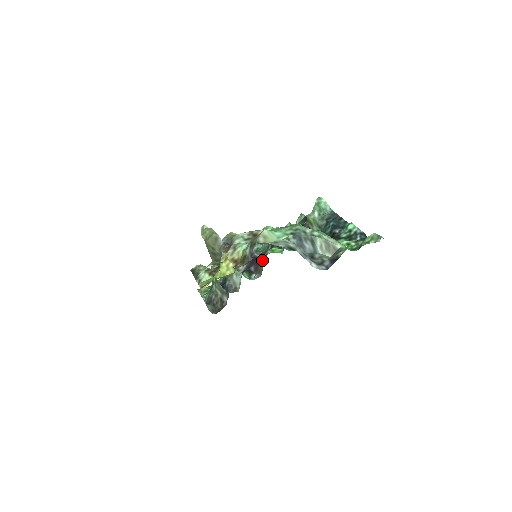
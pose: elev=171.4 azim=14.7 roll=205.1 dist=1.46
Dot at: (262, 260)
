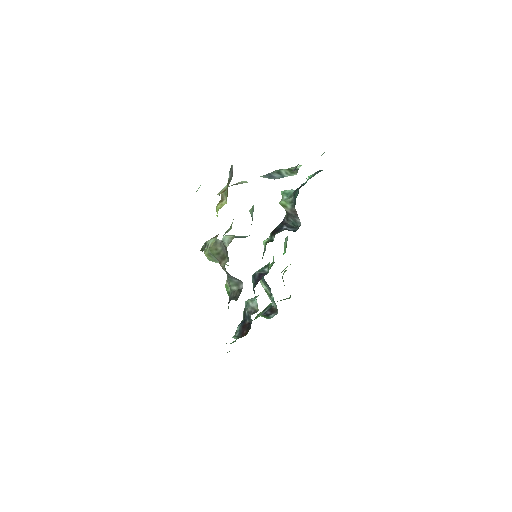
Dot at: (266, 273)
